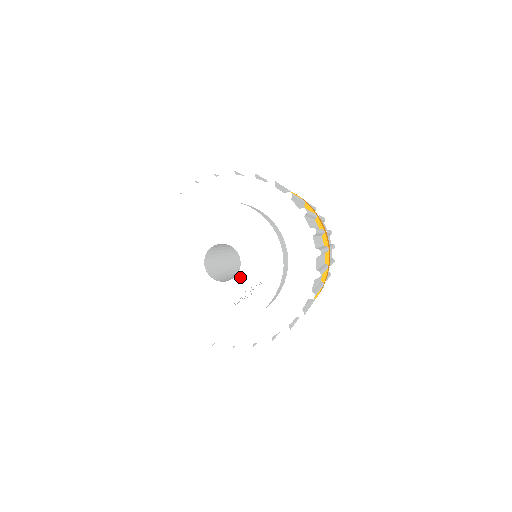
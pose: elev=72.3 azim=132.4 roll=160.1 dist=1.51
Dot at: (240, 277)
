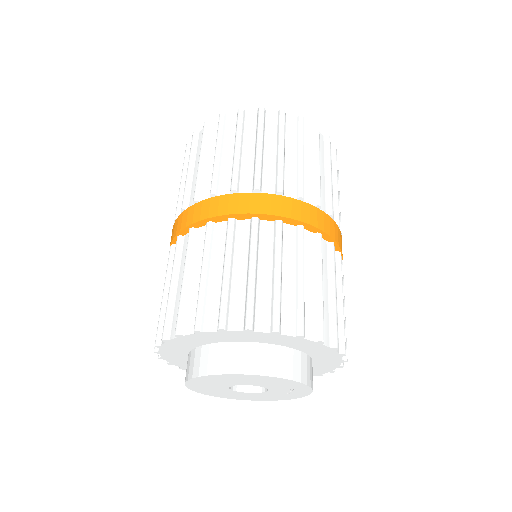
Dot at: (272, 390)
